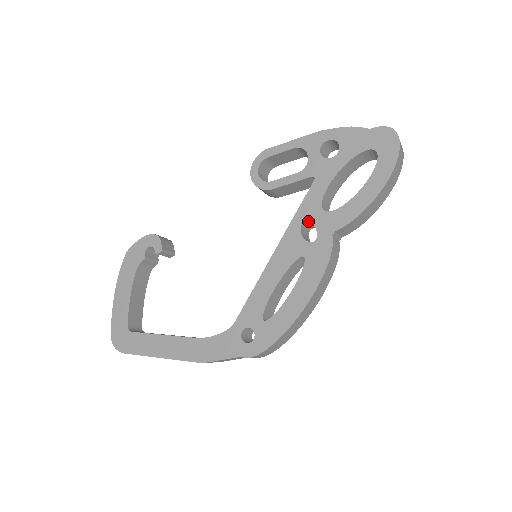
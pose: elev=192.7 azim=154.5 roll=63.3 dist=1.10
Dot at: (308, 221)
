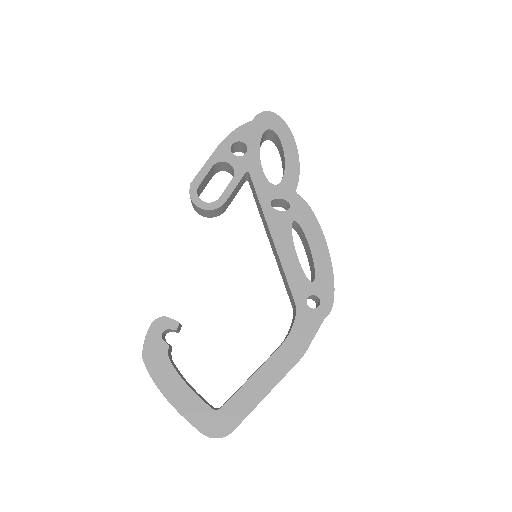
Dot at: (273, 199)
